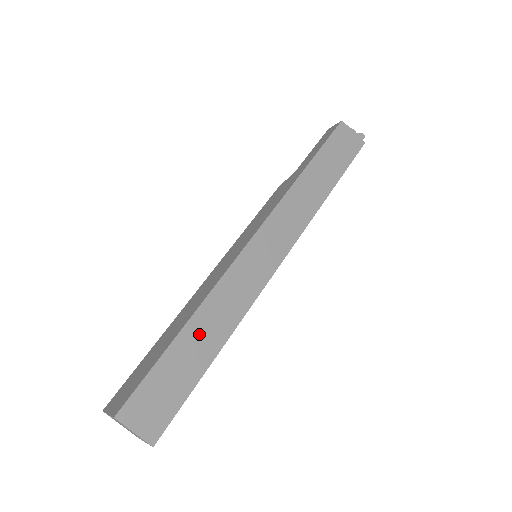
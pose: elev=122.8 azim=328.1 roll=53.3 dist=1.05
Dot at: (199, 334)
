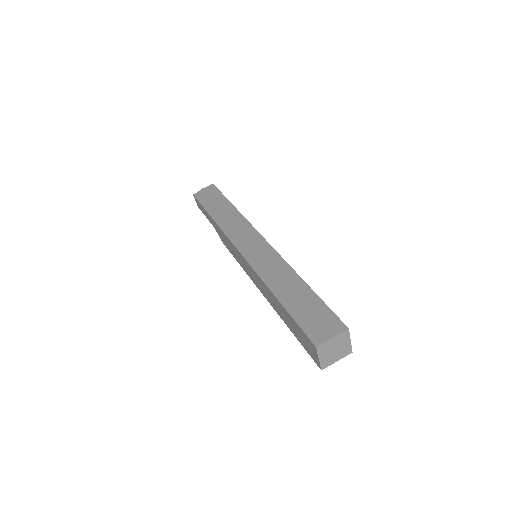
Dot at: (286, 290)
